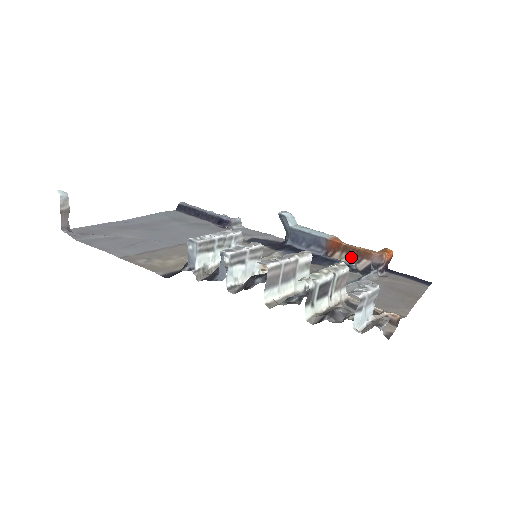
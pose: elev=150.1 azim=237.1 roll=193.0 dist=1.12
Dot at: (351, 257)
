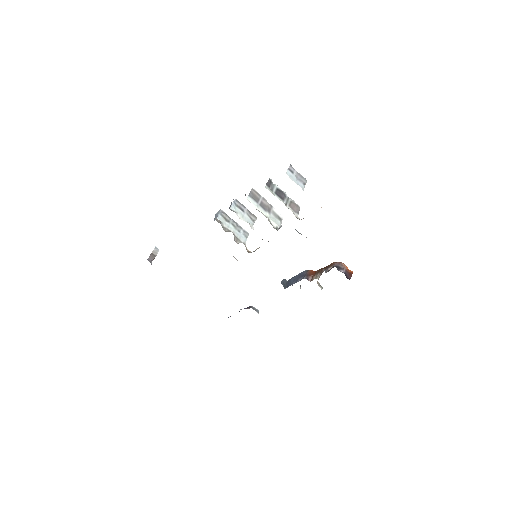
Dot at: (322, 272)
